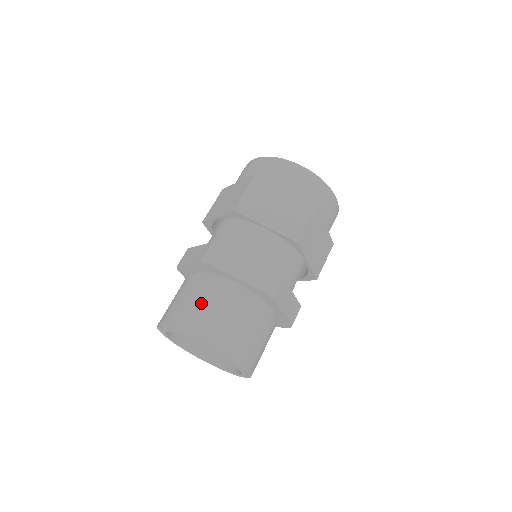
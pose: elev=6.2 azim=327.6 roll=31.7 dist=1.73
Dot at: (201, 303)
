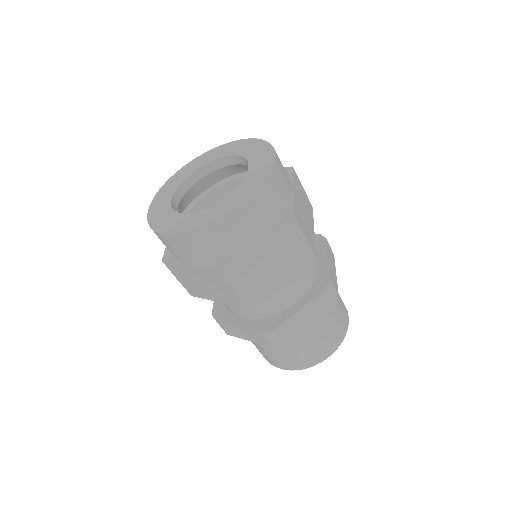
Dot at: occluded
